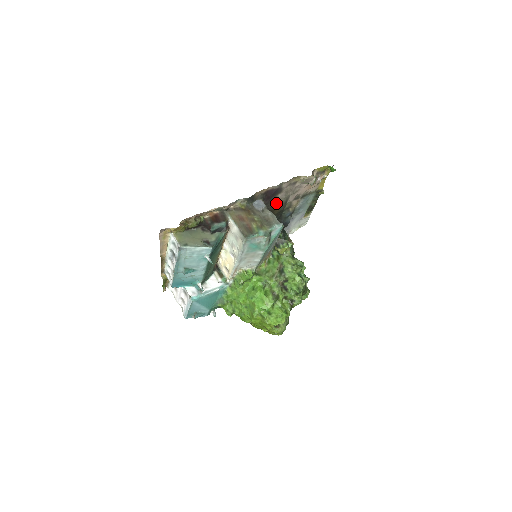
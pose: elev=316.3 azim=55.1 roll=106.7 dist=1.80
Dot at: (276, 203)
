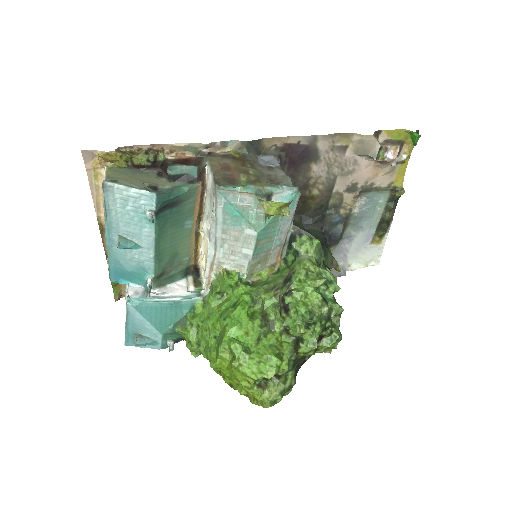
Dot at: (311, 185)
